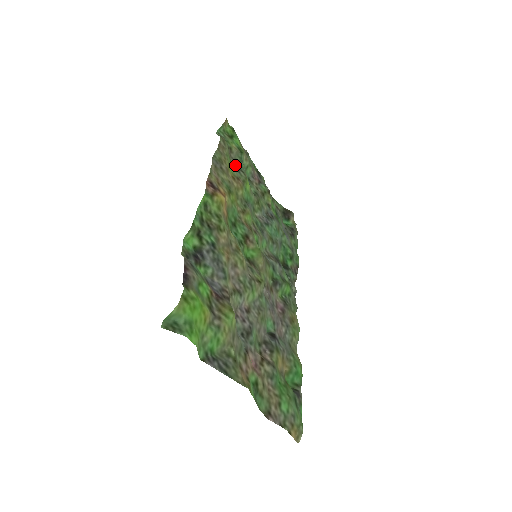
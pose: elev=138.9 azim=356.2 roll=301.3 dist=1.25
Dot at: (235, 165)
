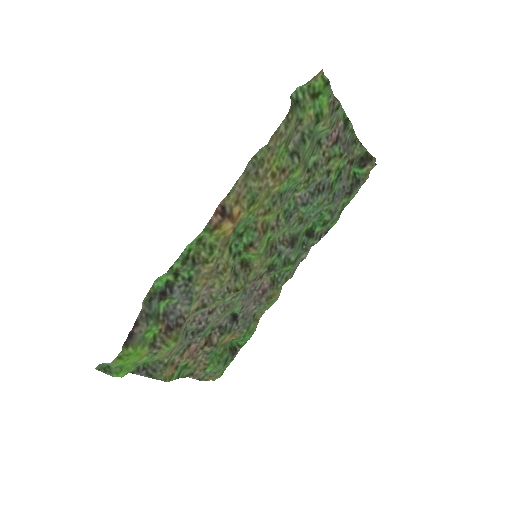
Dot at: (296, 143)
